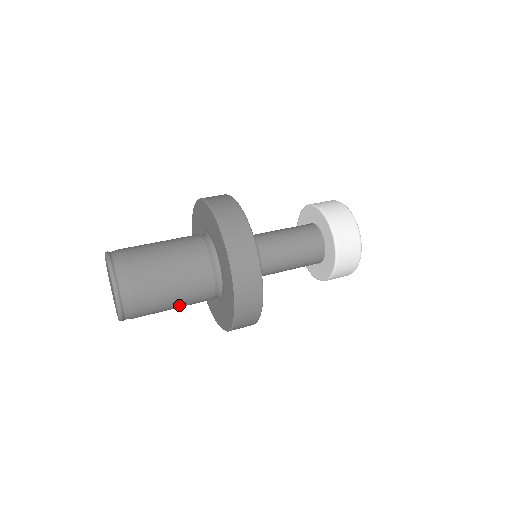
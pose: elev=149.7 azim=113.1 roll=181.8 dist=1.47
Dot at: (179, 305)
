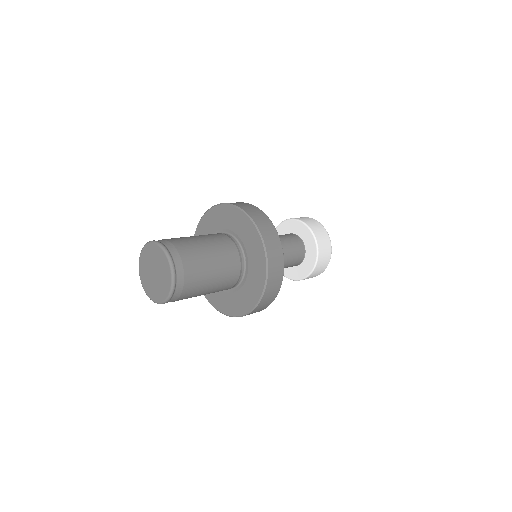
Dot at: (216, 273)
